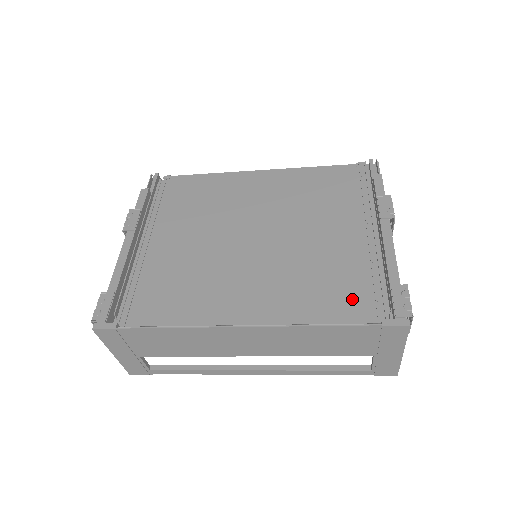
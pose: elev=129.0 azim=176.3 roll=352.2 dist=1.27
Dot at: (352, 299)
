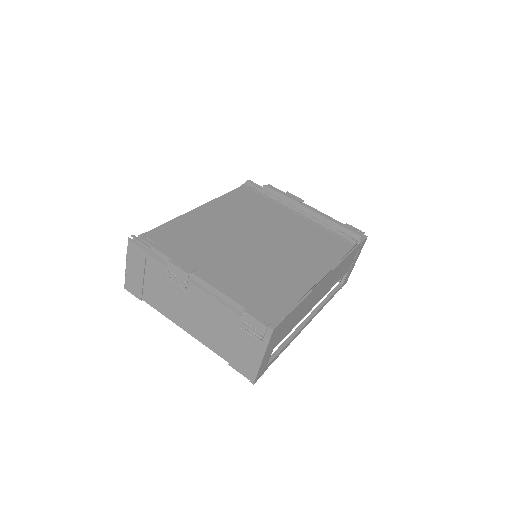
Dot at: (333, 243)
